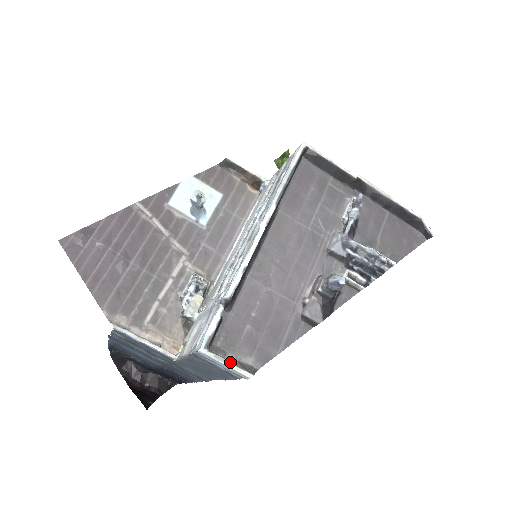
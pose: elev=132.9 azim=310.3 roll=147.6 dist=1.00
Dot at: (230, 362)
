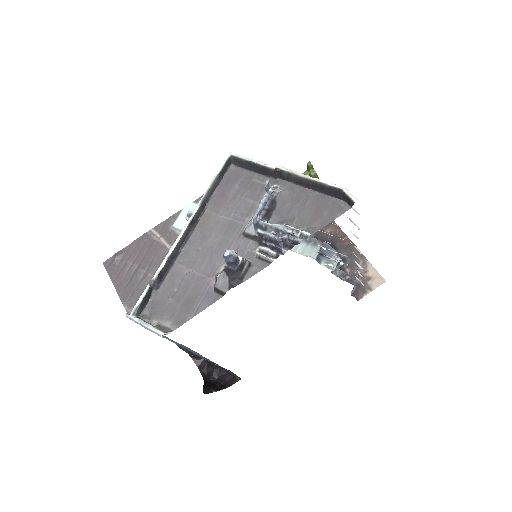
Dot at: (149, 324)
